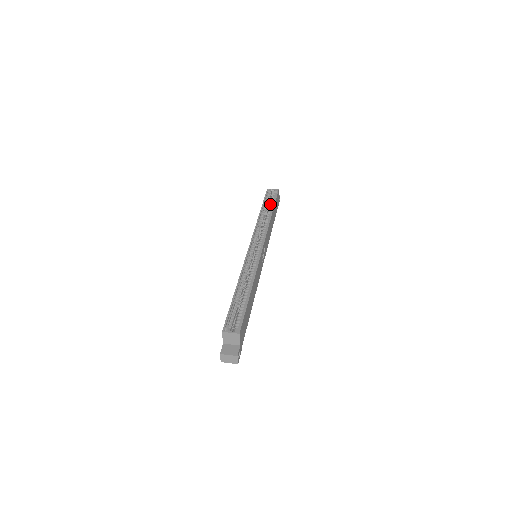
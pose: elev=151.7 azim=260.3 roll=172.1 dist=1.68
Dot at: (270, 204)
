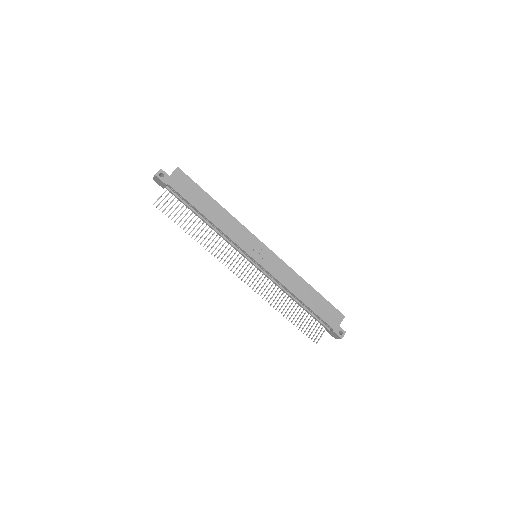
Dot at: occluded
